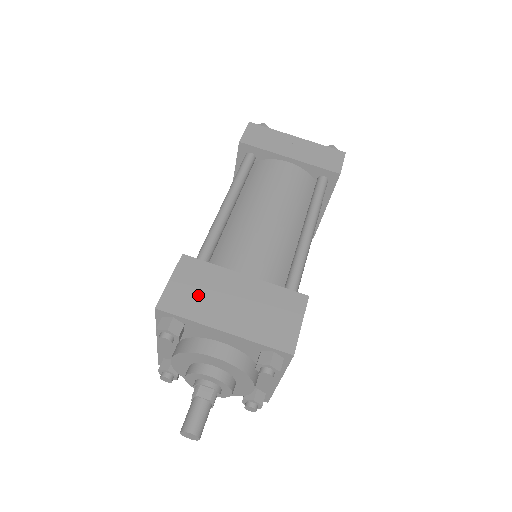
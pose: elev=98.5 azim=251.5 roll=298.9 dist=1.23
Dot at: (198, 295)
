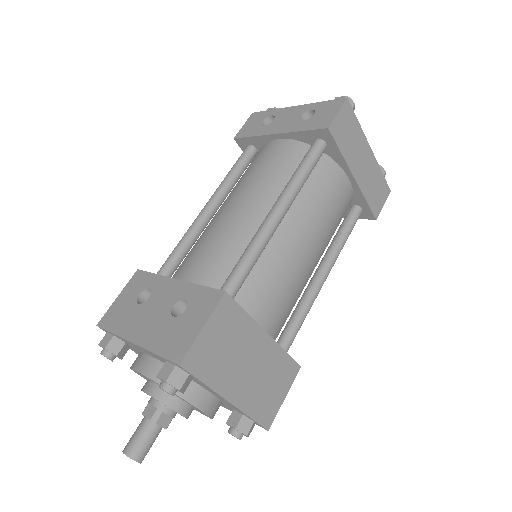
Dot at: (222, 353)
